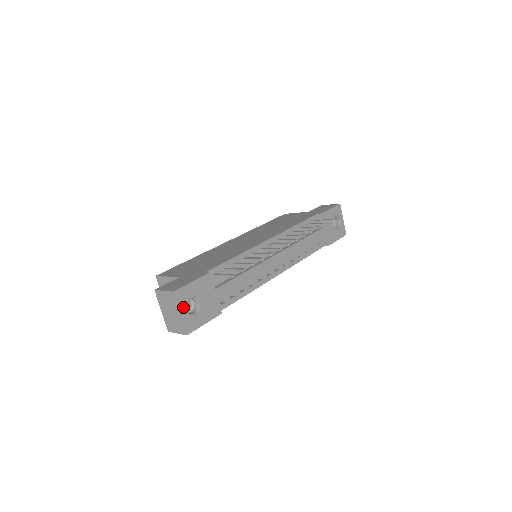
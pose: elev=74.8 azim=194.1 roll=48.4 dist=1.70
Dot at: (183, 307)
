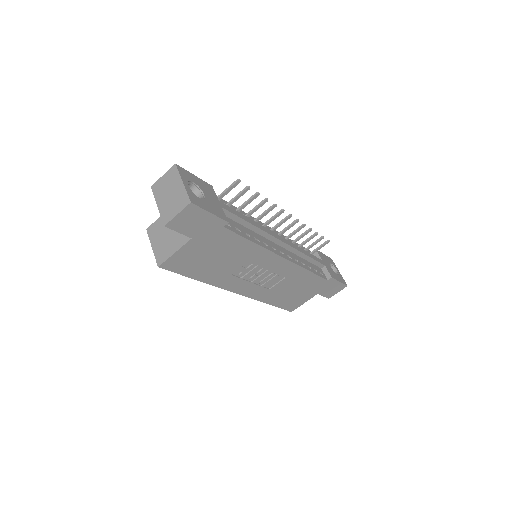
Dot at: (186, 181)
